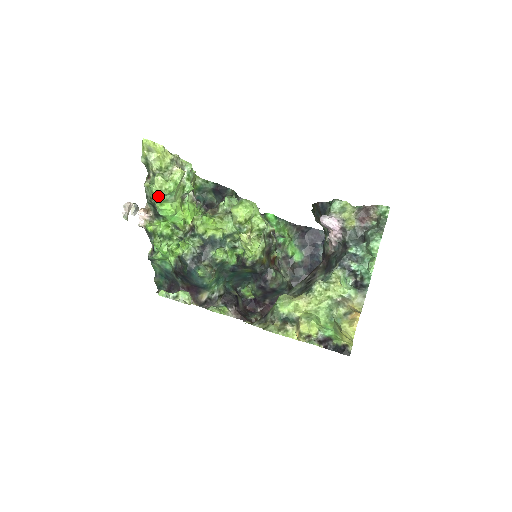
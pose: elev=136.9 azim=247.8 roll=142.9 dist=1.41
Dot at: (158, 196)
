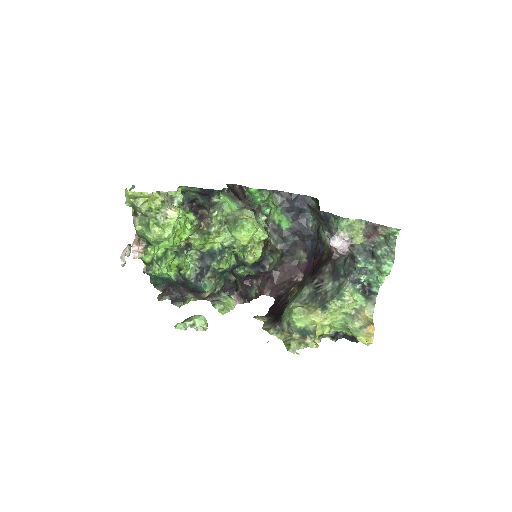
Dot at: (156, 241)
